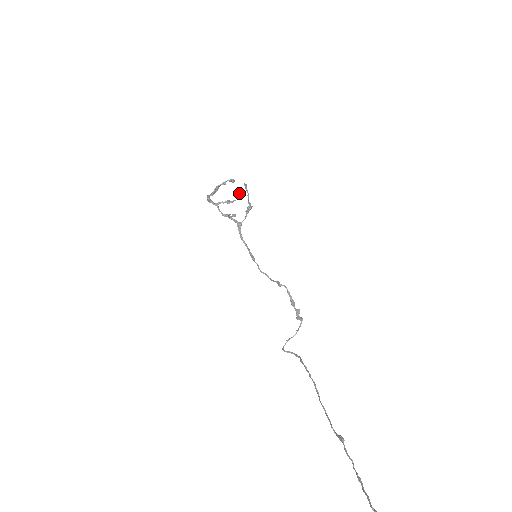
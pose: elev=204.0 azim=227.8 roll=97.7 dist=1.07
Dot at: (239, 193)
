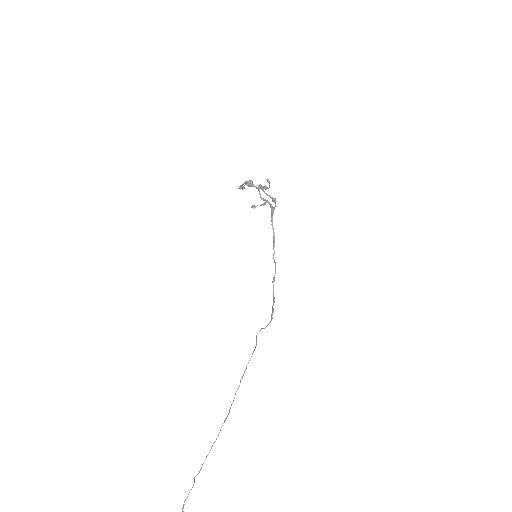
Dot at: (269, 183)
